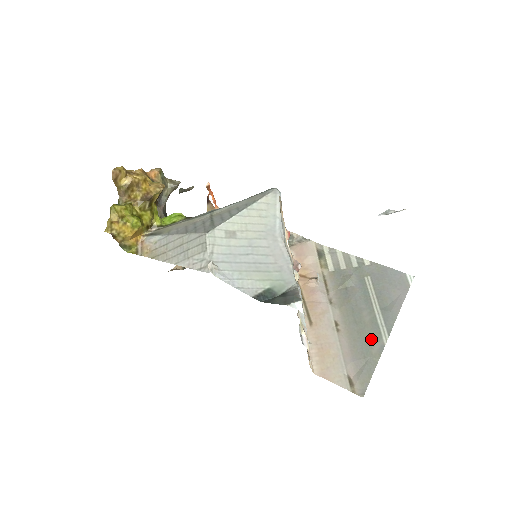
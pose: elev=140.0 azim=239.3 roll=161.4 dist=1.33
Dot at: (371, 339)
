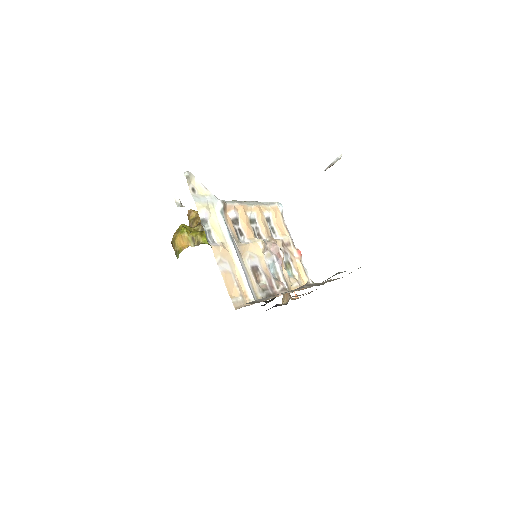
Dot at: occluded
